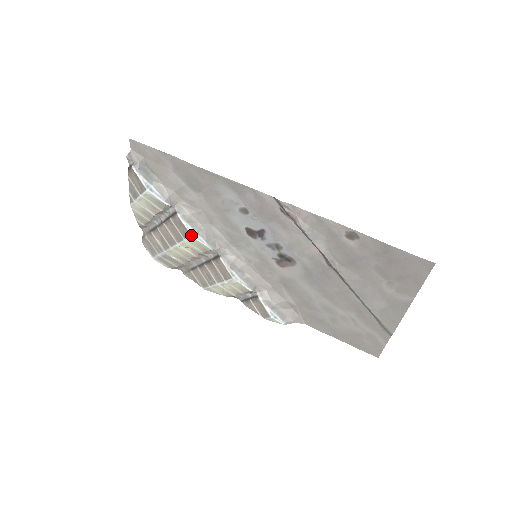
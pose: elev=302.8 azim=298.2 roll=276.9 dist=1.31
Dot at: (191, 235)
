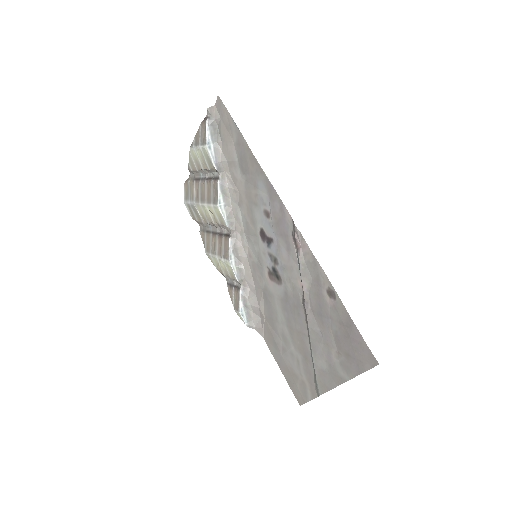
Dot at: (218, 204)
